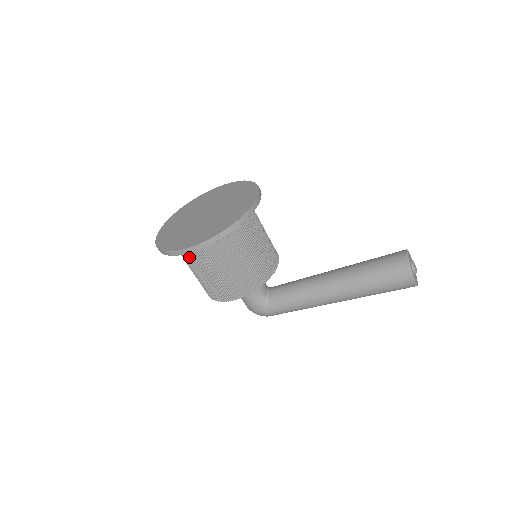
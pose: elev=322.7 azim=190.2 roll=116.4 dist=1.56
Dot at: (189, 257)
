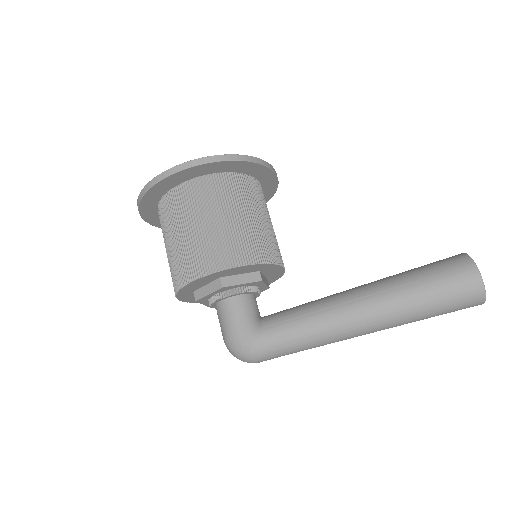
Dot at: (174, 206)
